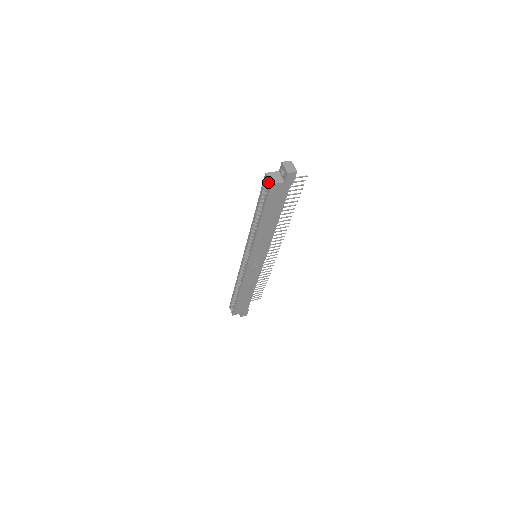
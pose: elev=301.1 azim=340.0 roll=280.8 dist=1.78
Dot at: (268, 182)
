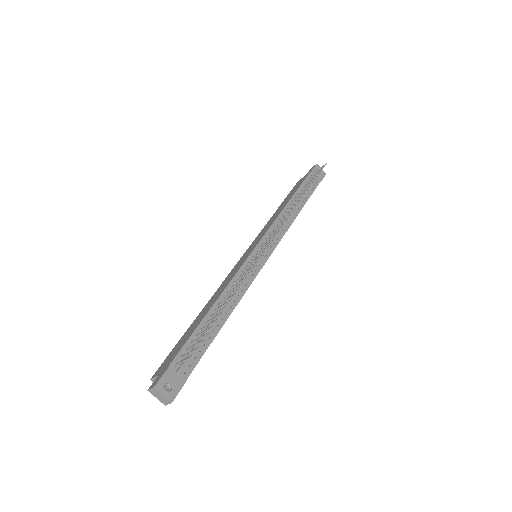
Dot at: occluded
